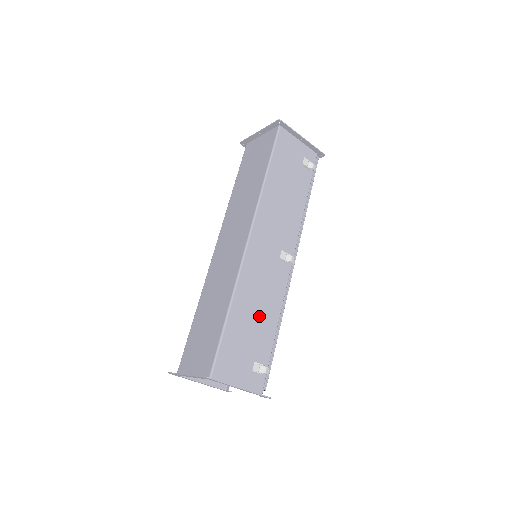
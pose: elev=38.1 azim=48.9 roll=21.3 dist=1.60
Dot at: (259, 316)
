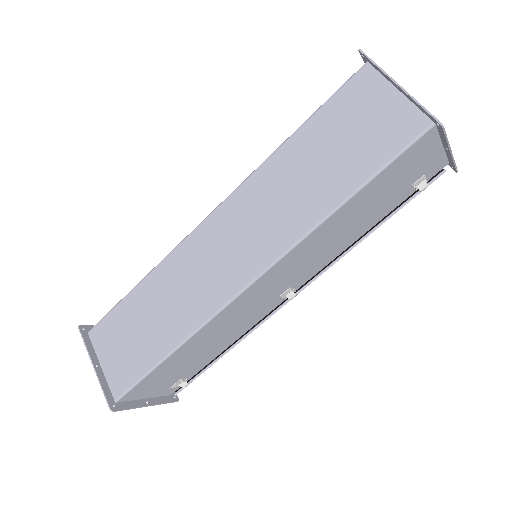
Dot at: (210, 346)
